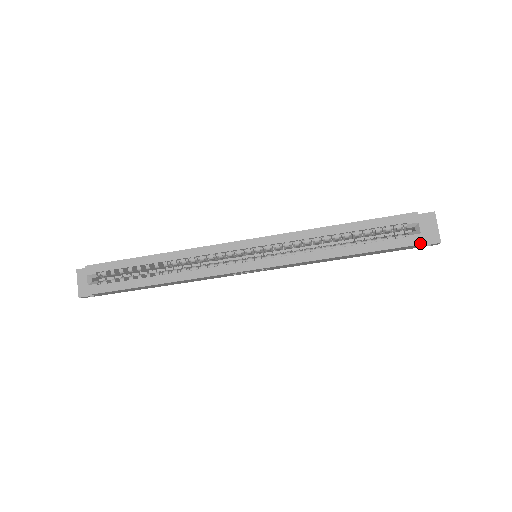
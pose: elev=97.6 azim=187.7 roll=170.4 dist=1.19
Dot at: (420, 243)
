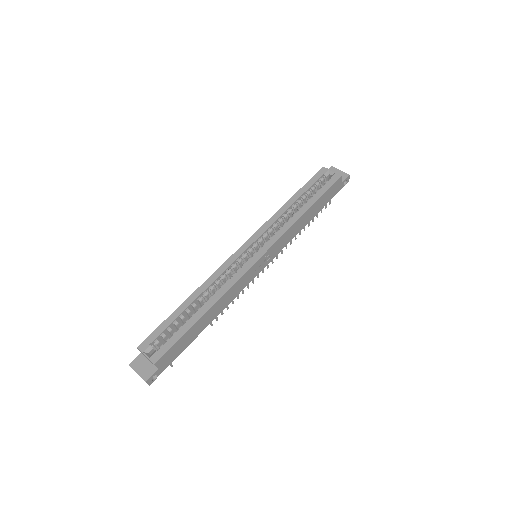
Dot at: (339, 177)
